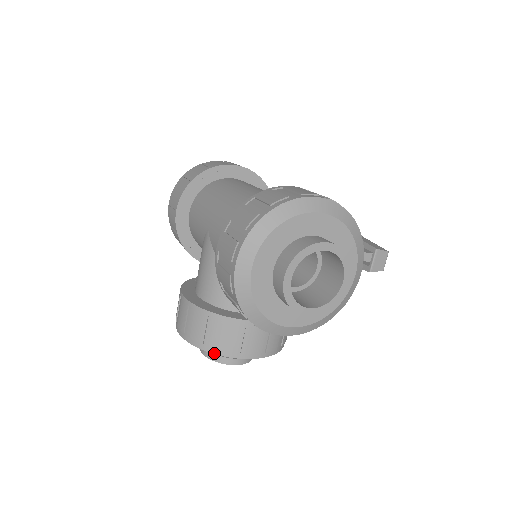
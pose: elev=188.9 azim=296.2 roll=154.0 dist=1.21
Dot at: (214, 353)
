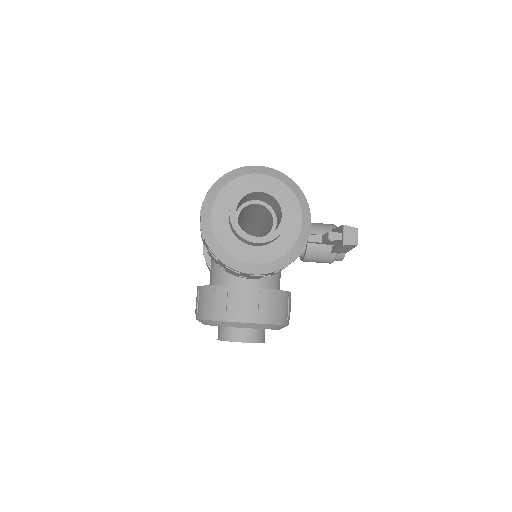
Dot at: (215, 320)
